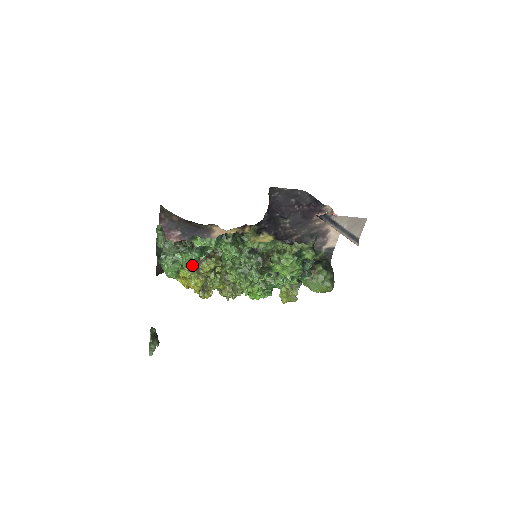
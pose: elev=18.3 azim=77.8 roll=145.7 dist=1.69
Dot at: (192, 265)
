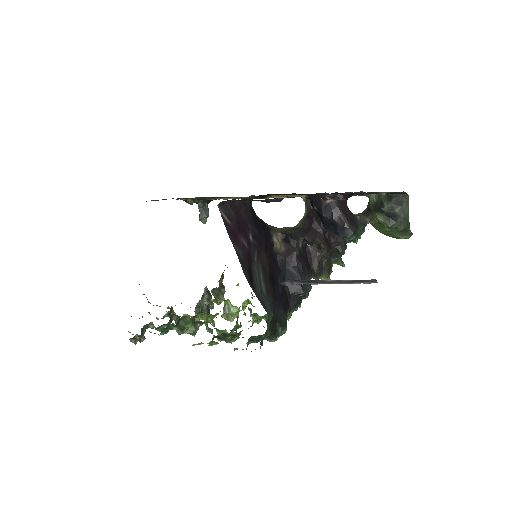
Dot at: occluded
